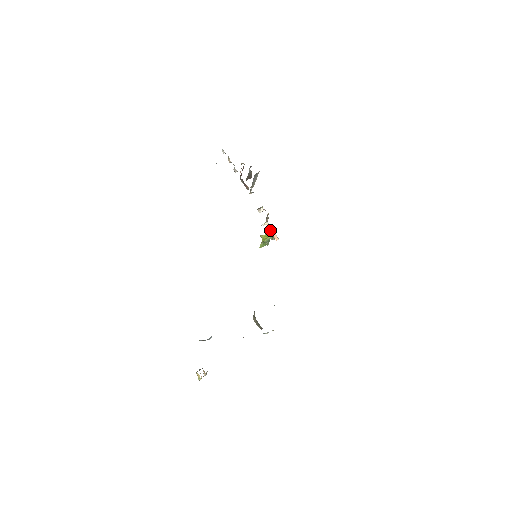
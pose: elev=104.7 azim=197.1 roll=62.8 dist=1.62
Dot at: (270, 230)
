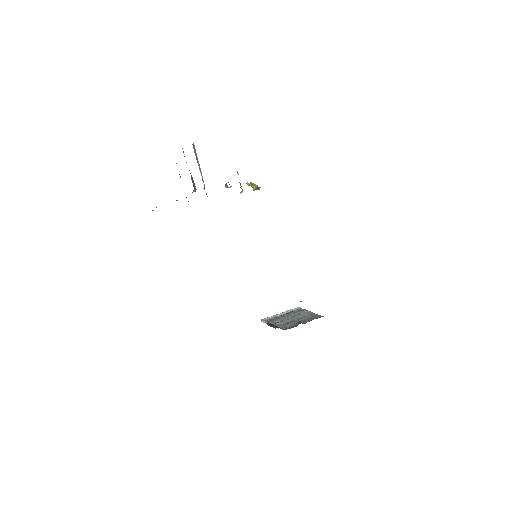
Dot at: occluded
